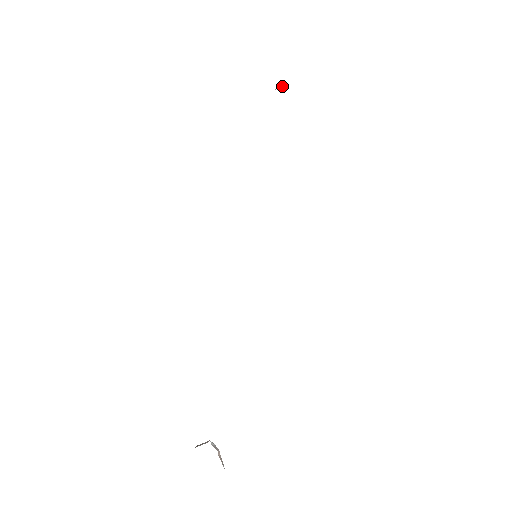
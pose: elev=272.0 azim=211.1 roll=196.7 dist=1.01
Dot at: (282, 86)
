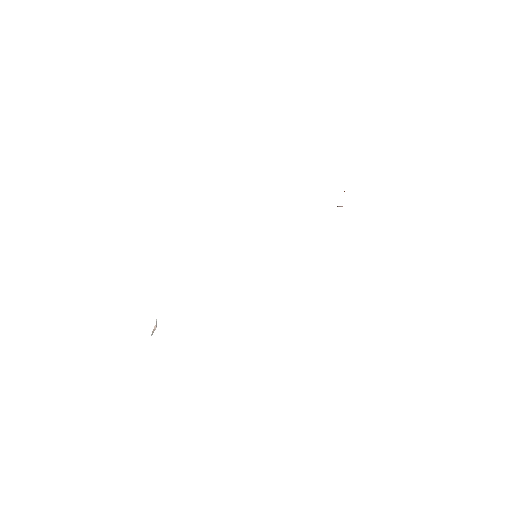
Dot at: occluded
